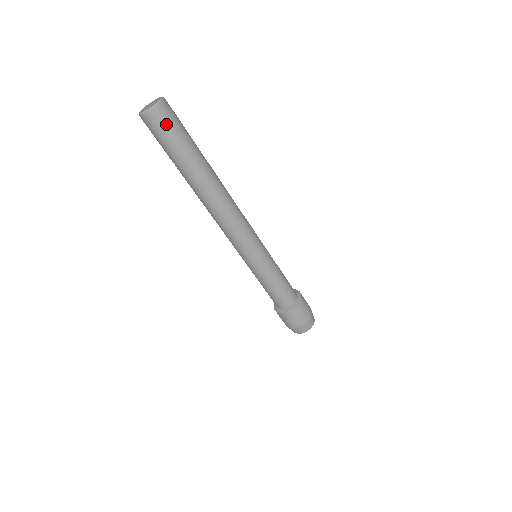
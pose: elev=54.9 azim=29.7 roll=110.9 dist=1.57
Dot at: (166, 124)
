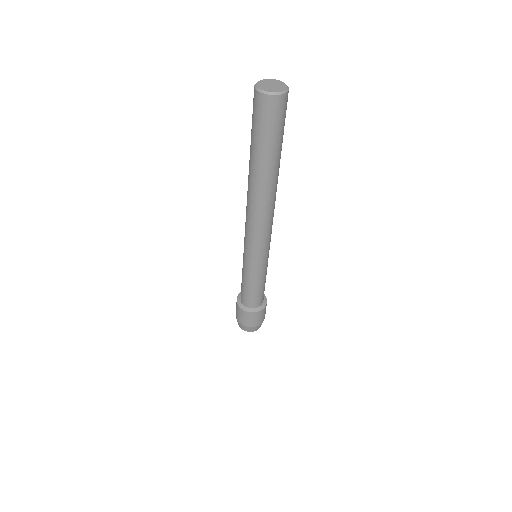
Dot at: (283, 113)
